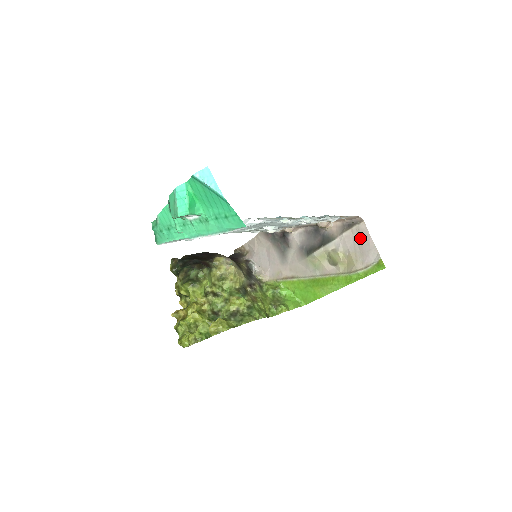
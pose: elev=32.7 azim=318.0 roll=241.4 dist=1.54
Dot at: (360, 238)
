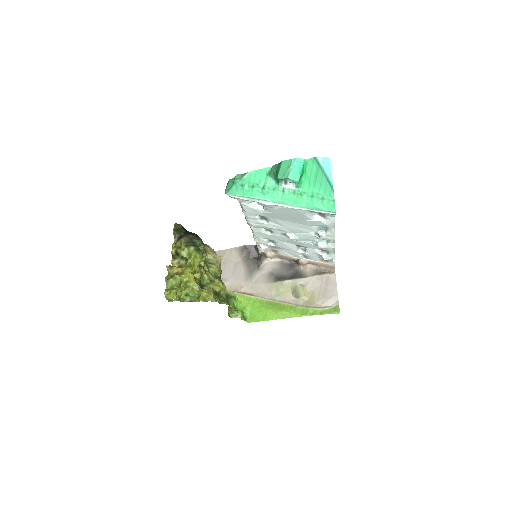
Dot at: (327, 284)
